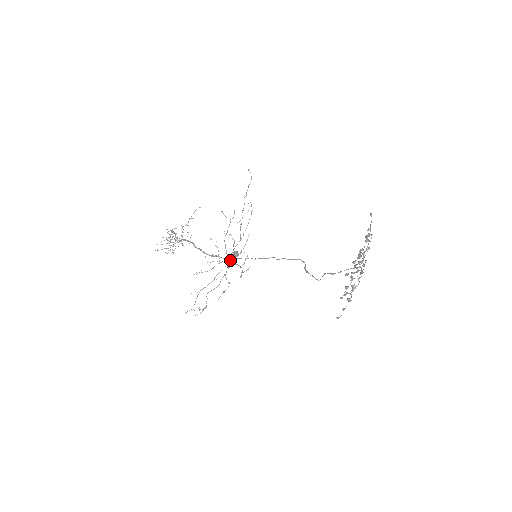
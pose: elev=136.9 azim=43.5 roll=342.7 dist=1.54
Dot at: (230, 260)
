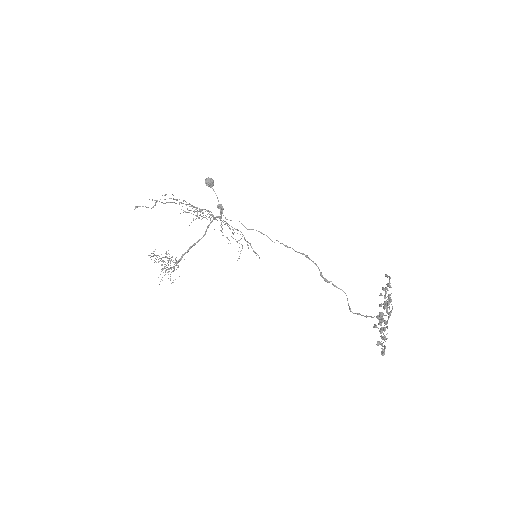
Dot at: occluded
